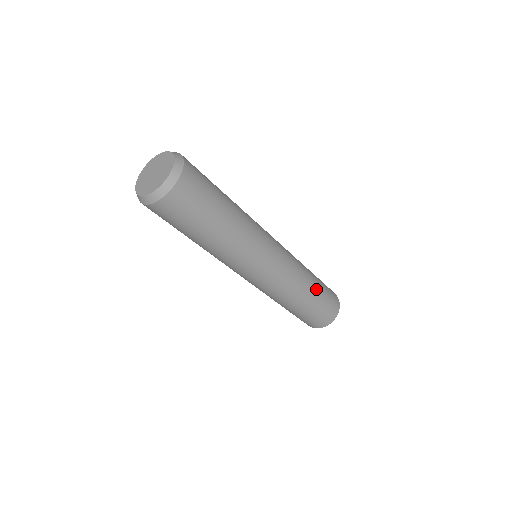
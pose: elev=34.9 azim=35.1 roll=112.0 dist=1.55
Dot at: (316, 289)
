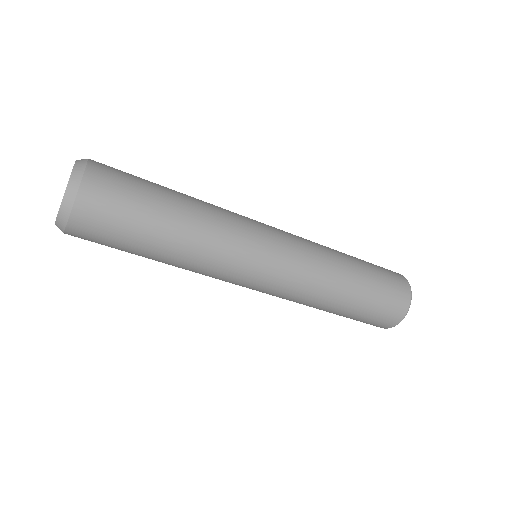
Dot at: (356, 292)
